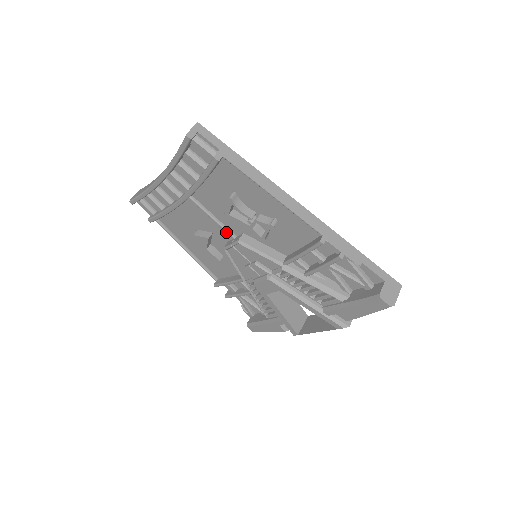
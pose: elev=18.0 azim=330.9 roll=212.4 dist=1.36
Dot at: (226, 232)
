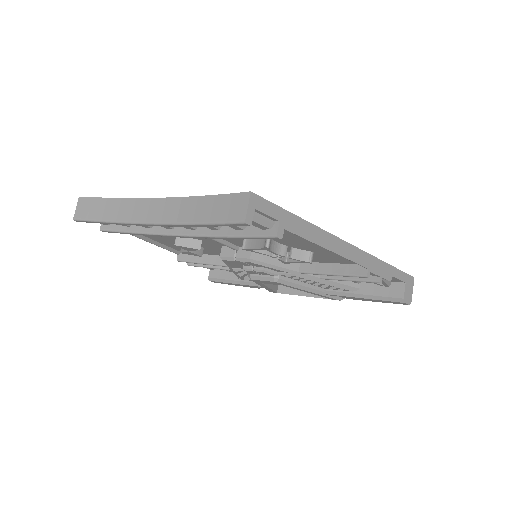
Dot at: occluded
